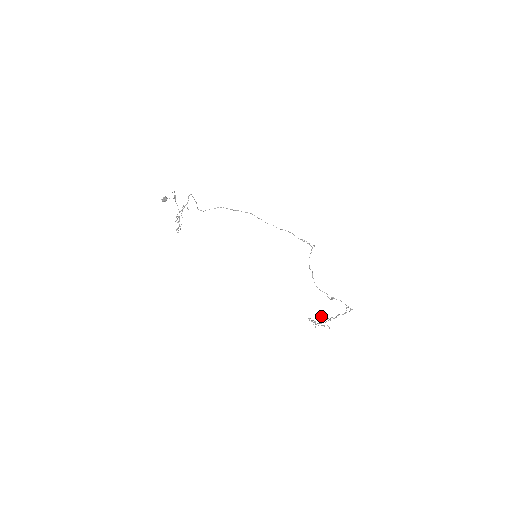
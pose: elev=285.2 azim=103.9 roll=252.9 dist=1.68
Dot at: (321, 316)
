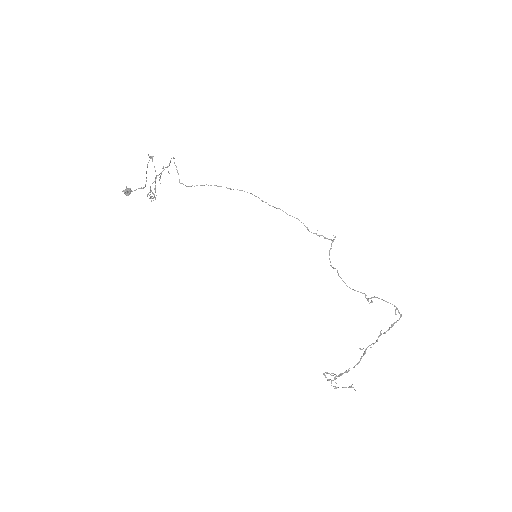
Dot at: (340, 373)
